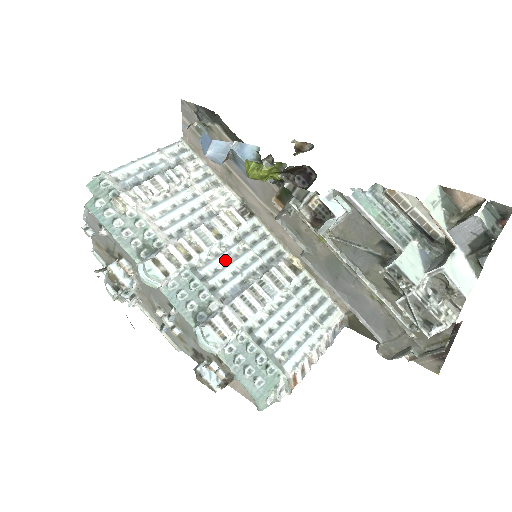
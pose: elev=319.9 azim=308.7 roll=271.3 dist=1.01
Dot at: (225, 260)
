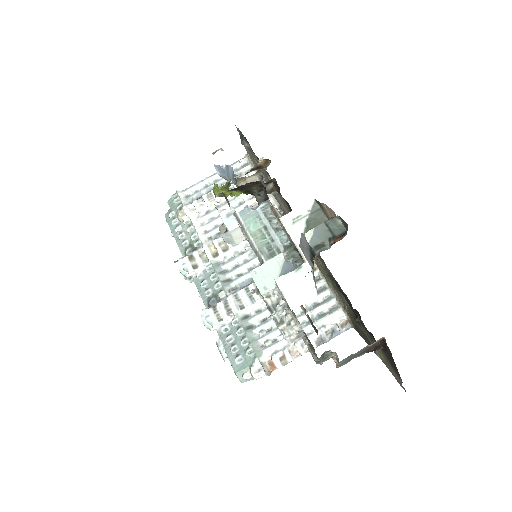
Dot at: (246, 258)
